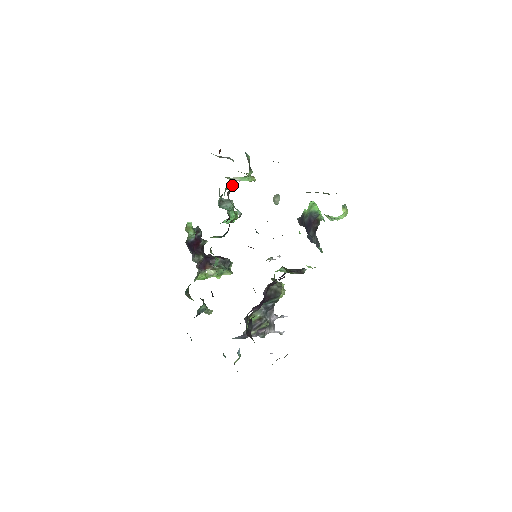
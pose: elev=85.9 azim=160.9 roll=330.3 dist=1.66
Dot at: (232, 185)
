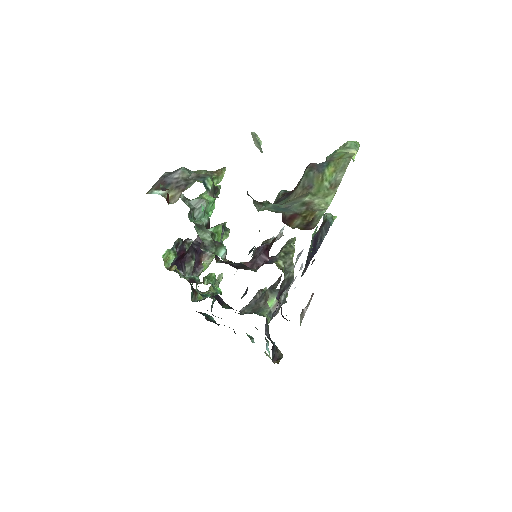
Dot at: occluded
